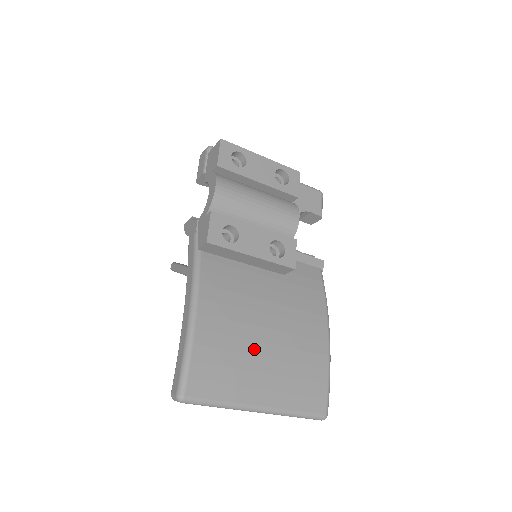
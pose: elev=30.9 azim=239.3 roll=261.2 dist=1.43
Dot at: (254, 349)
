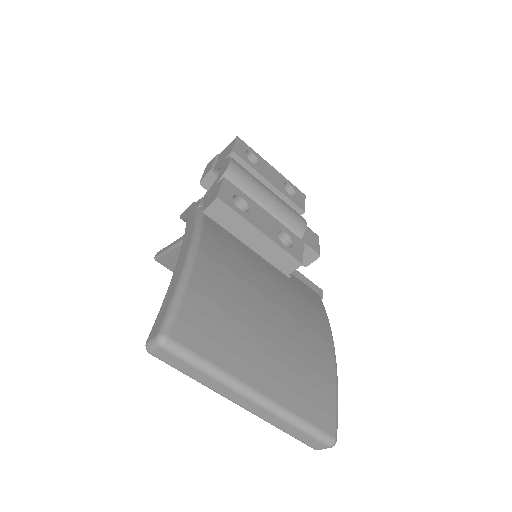
Dot at: (255, 324)
